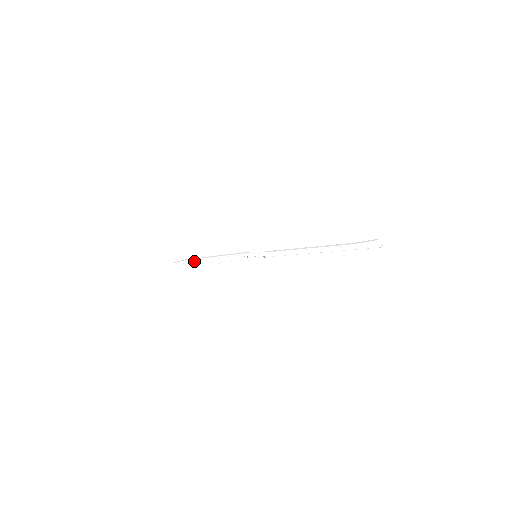
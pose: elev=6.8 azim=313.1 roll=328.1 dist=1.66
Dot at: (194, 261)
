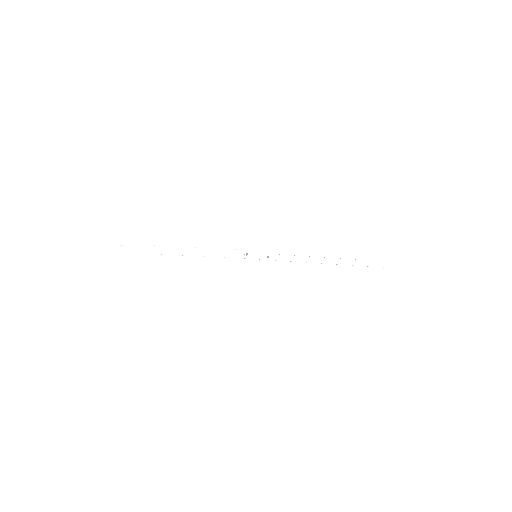
Dot at: (161, 248)
